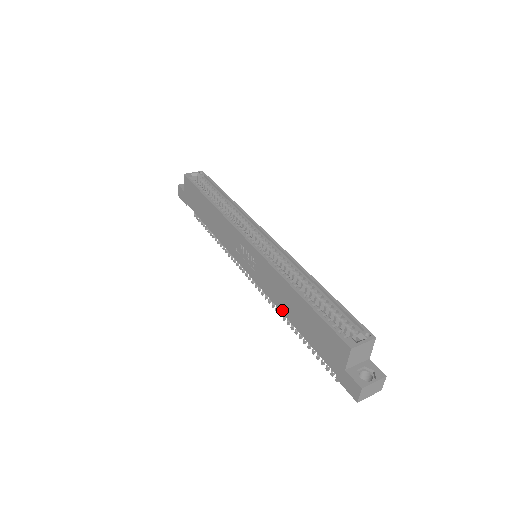
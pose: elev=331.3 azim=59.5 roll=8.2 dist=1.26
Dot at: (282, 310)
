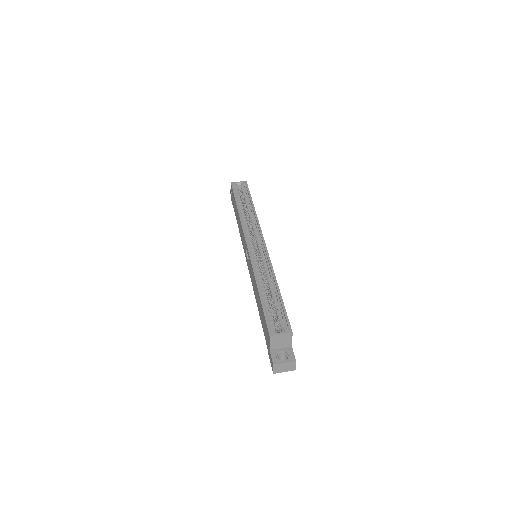
Dot at: (256, 300)
